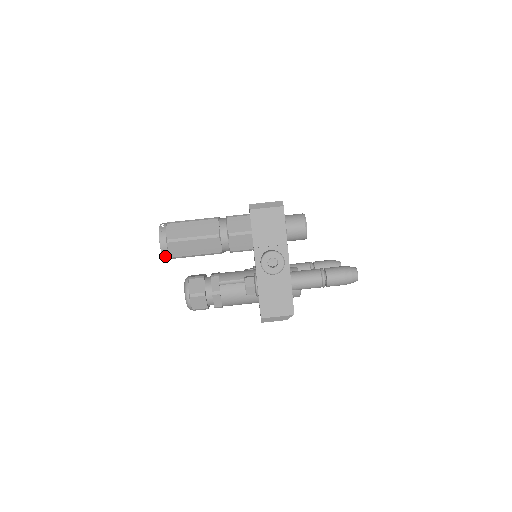
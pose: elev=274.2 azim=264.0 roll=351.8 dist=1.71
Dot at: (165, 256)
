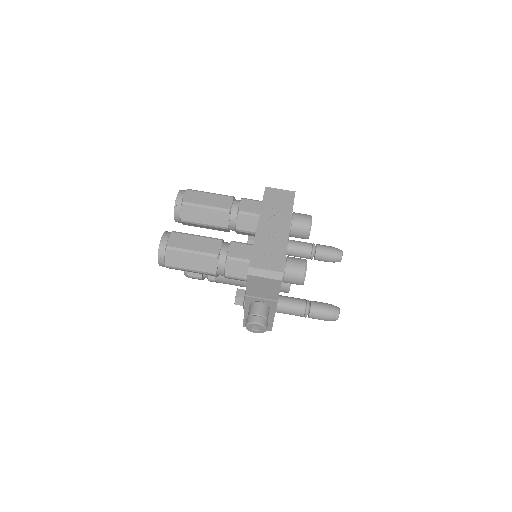
Dot at: occluded
